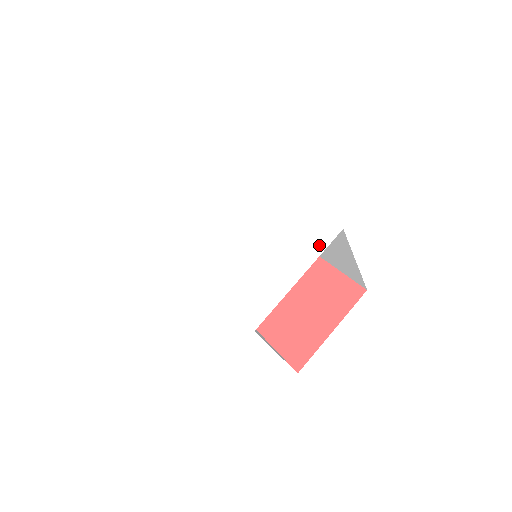
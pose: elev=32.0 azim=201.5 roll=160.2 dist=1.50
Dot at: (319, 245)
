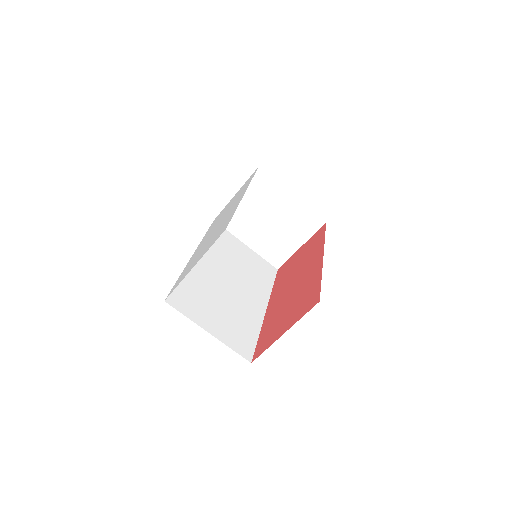
Dot at: occluded
